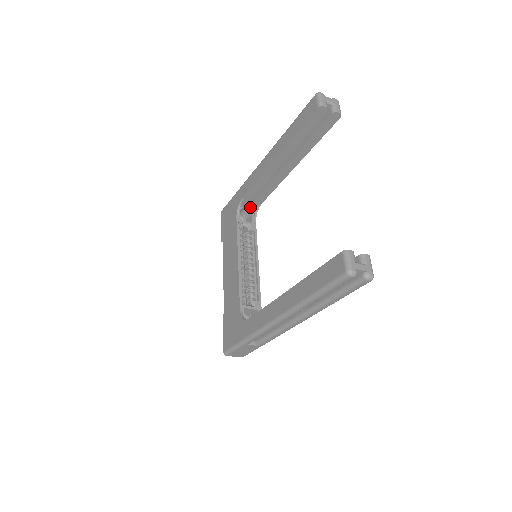
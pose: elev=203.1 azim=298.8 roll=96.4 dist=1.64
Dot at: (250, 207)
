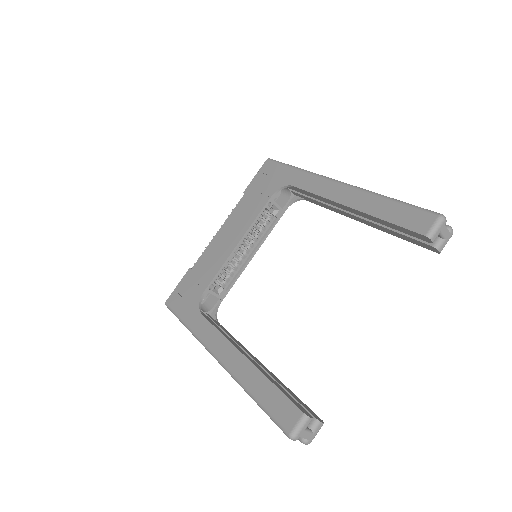
Dot at: (294, 192)
